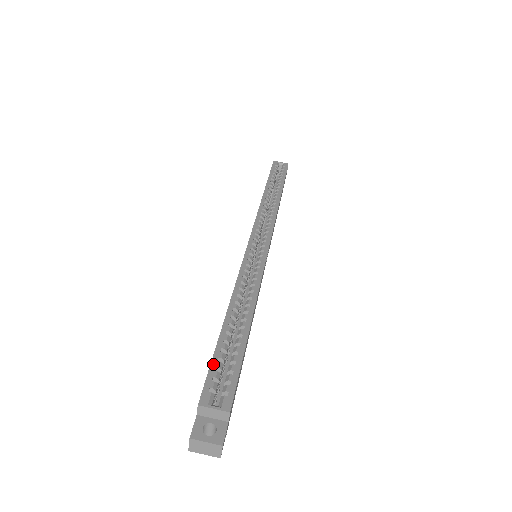
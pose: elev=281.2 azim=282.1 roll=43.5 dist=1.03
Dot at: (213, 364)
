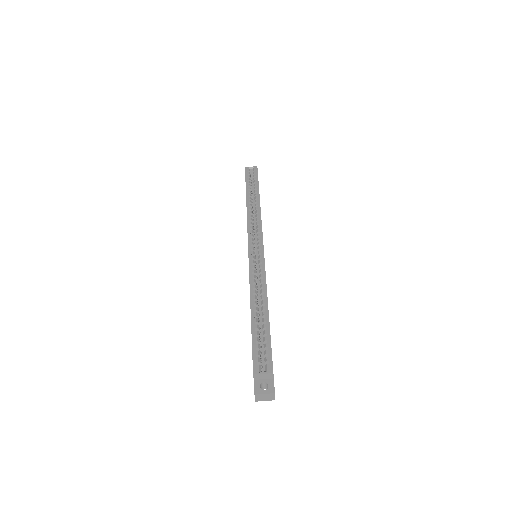
Dot at: (254, 347)
